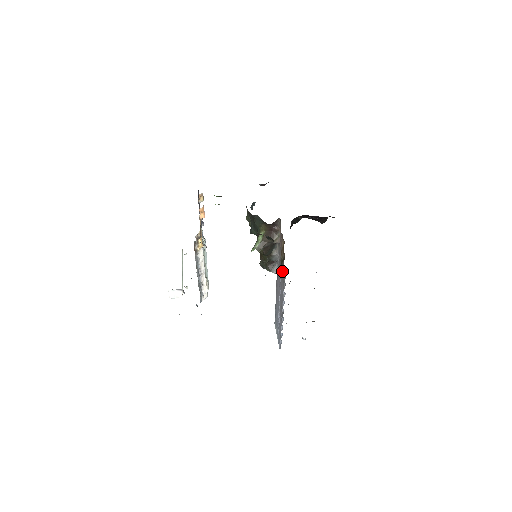
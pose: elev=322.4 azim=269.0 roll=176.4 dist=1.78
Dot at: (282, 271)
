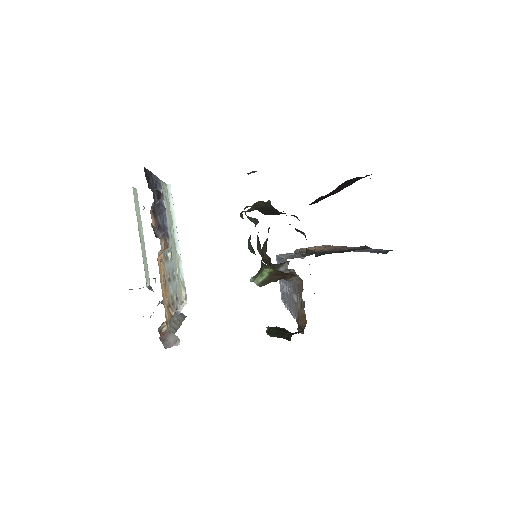
Dot at: (296, 308)
